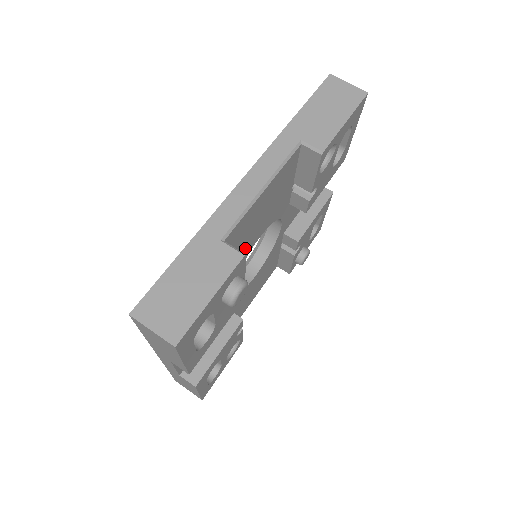
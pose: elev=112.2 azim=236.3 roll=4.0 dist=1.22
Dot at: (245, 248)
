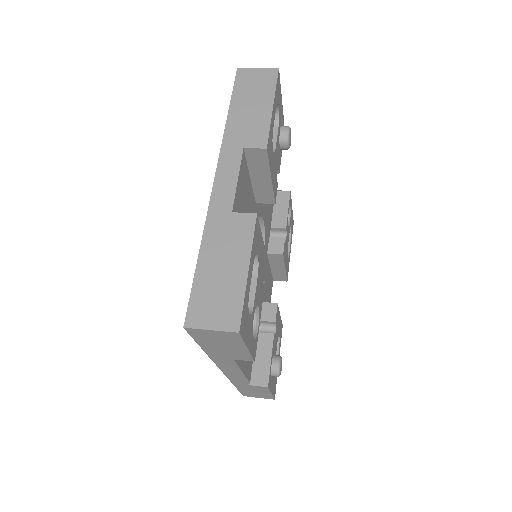
Dot at: occluded
